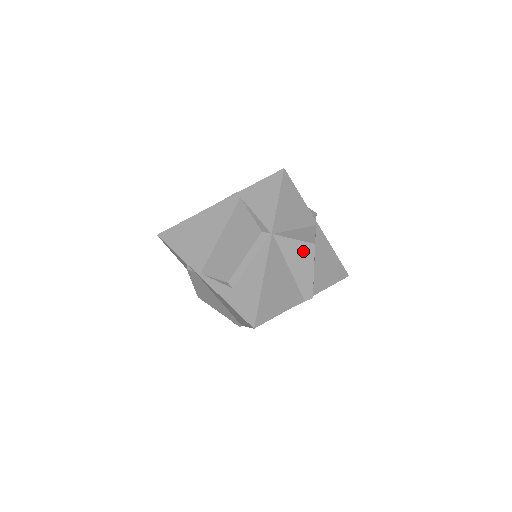
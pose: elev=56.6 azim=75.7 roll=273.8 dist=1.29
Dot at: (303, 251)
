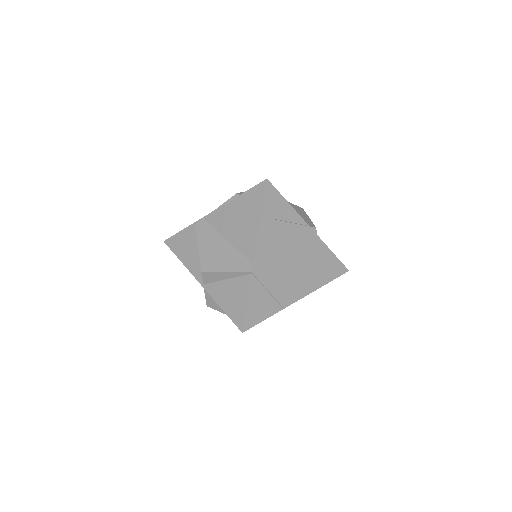
Dot at: (295, 207)
